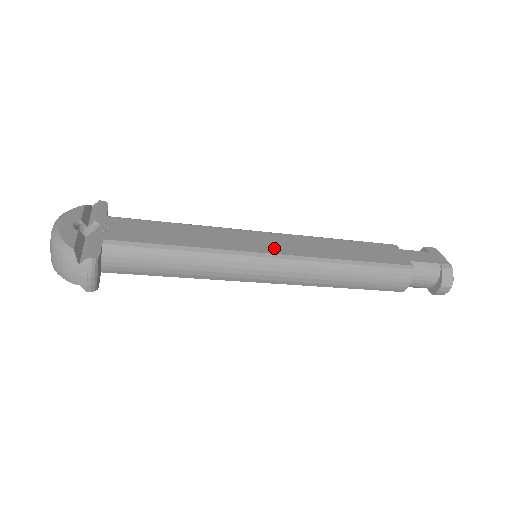
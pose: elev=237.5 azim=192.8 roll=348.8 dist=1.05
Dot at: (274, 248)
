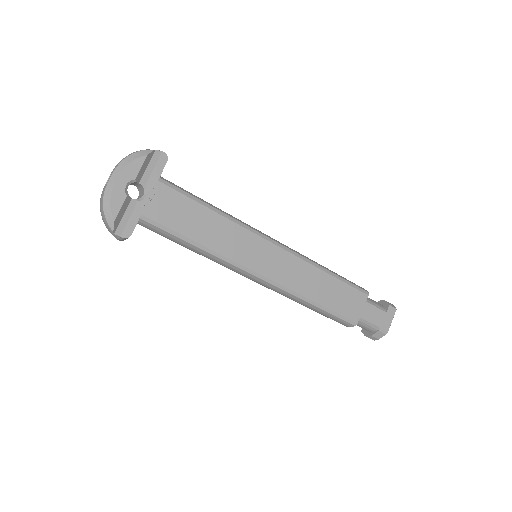
Dot at: (267, 269)
